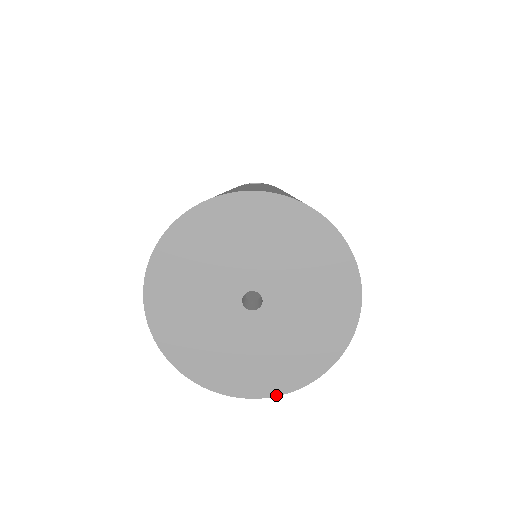
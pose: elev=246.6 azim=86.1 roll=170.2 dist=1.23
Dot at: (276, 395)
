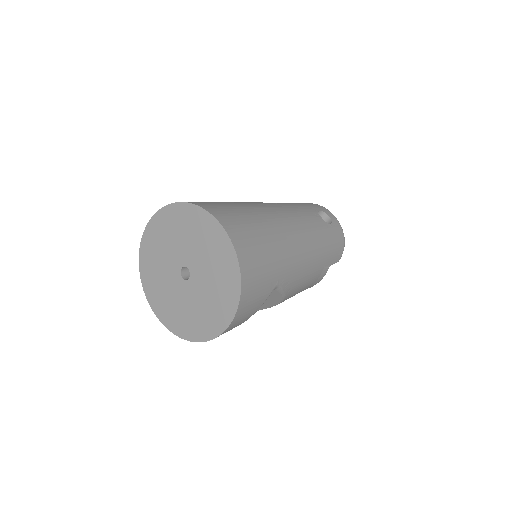
Dot at: (160, 321)
